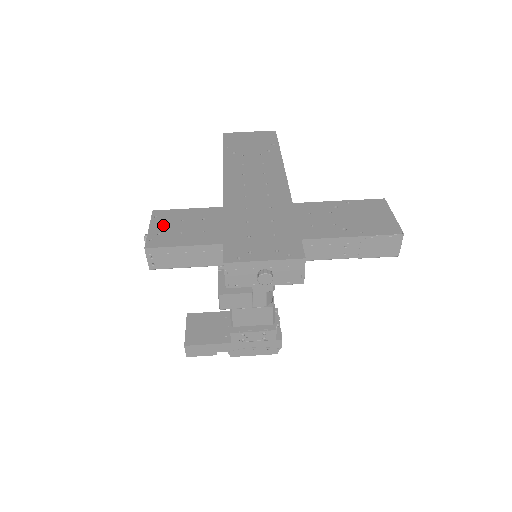
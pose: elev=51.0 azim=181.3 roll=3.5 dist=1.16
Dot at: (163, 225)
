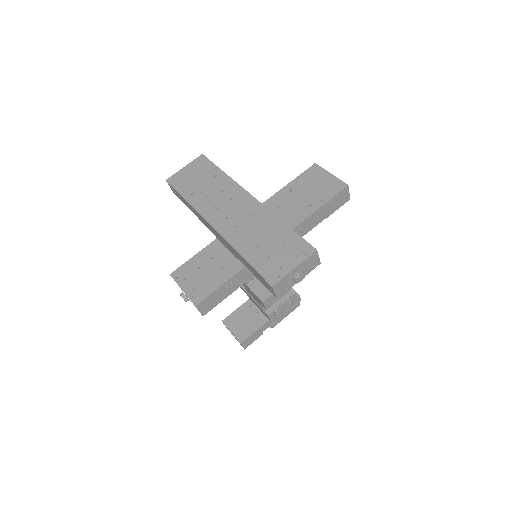
Dot at: (189, 281)
